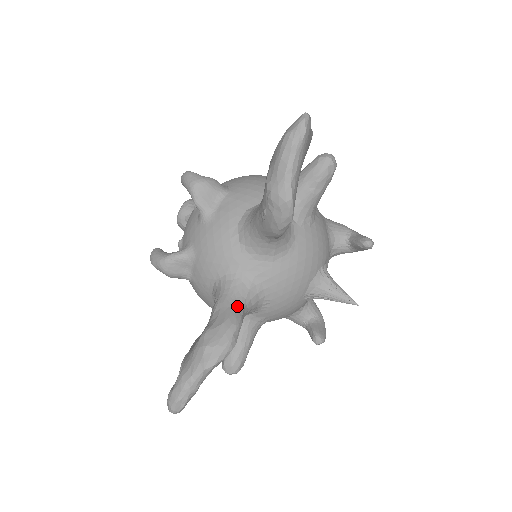
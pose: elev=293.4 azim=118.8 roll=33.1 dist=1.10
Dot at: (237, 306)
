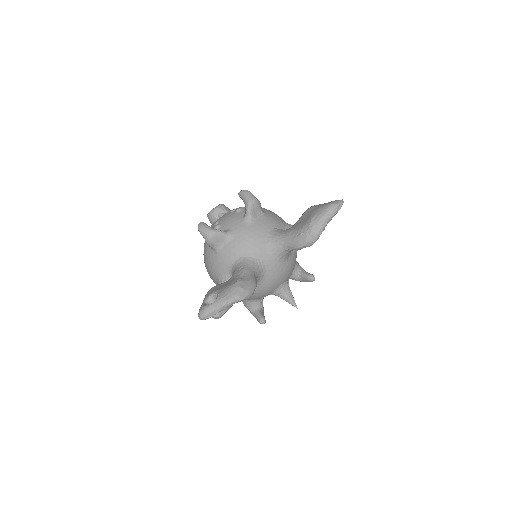
Dot at: (255, 276)
